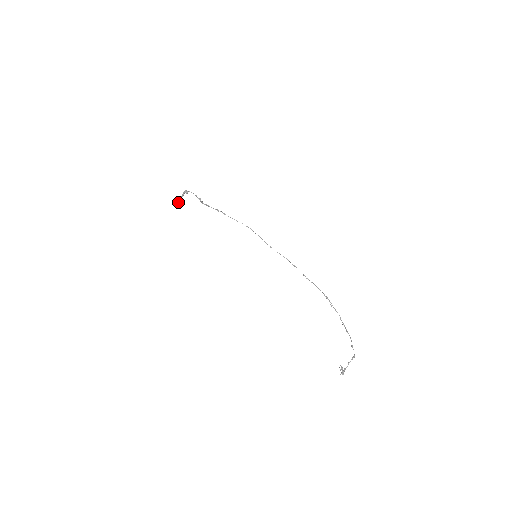
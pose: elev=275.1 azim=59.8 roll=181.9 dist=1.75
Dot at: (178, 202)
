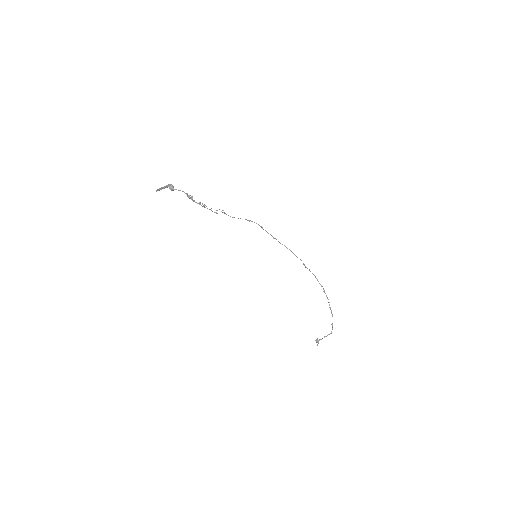
Dot at: occluded
